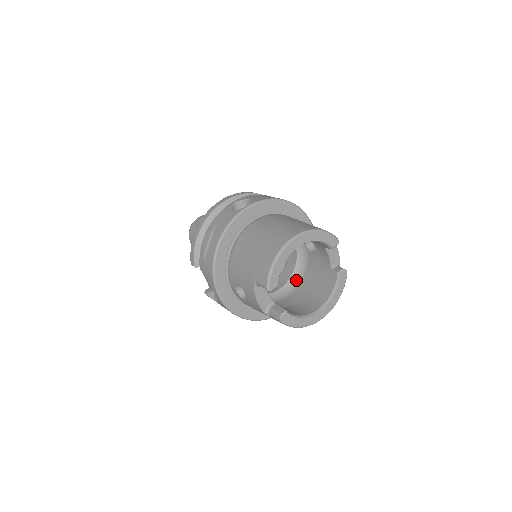
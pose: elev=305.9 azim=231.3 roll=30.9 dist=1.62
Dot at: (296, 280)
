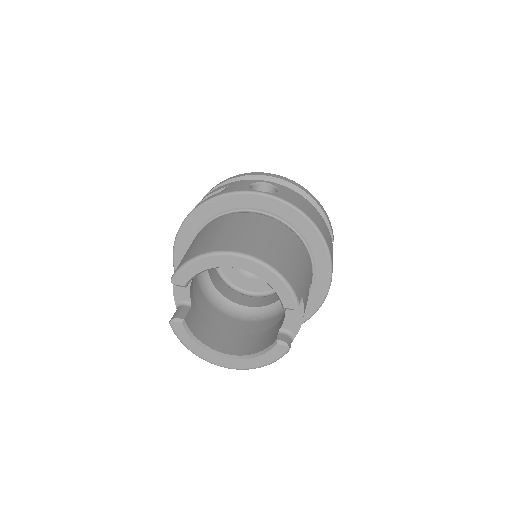
Dot at: (266, 313)
